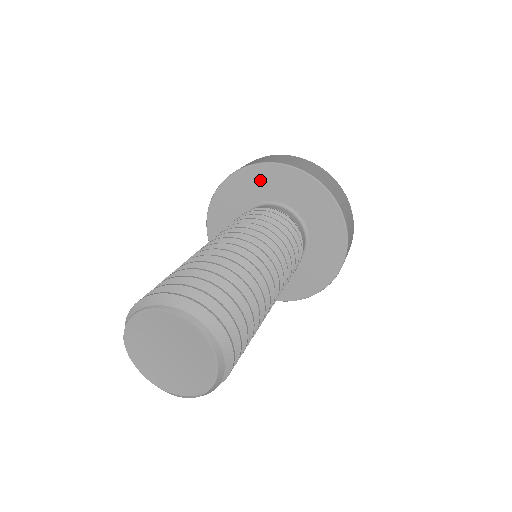
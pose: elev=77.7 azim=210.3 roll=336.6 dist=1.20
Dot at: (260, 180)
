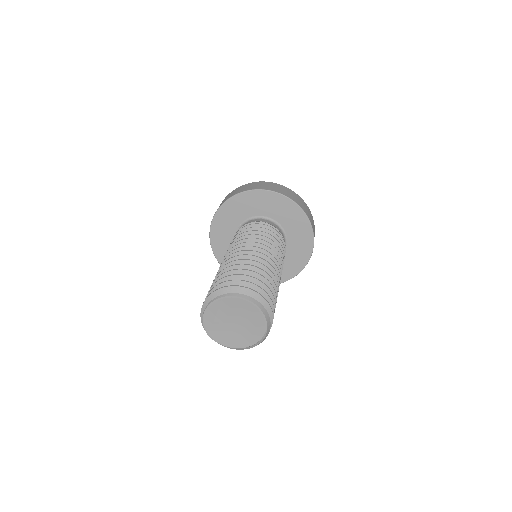
Dot at: (229, 214)
